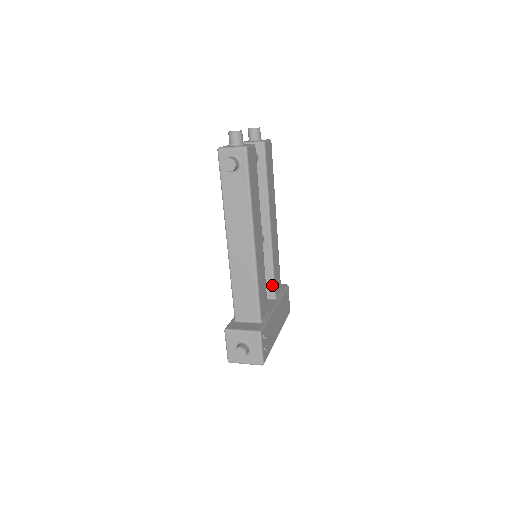
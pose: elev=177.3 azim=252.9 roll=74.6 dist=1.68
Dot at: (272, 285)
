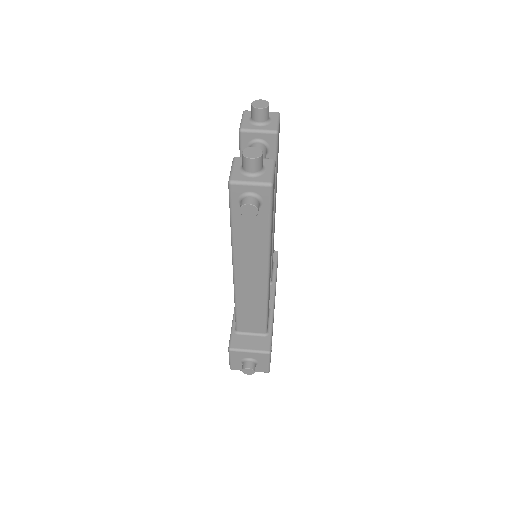
Dot at: occluded
